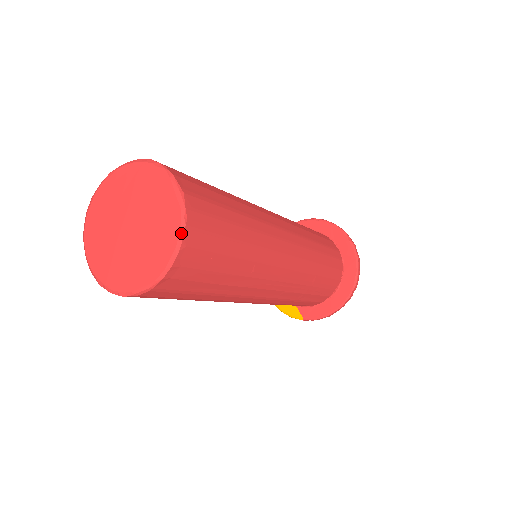
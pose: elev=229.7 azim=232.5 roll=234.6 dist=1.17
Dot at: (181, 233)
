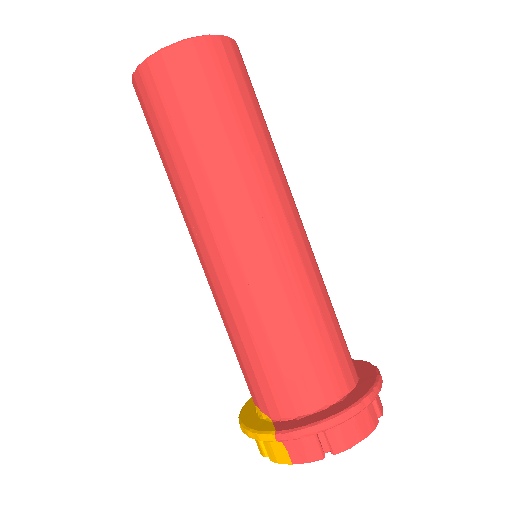
Dot at: (224, 36)
